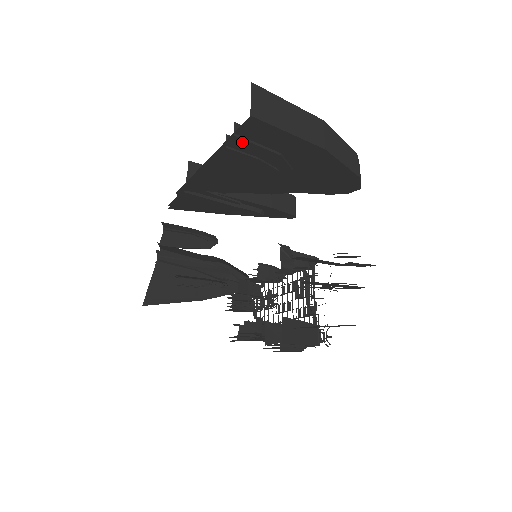
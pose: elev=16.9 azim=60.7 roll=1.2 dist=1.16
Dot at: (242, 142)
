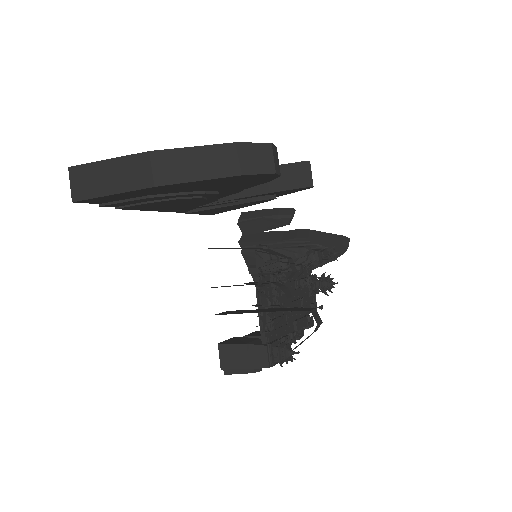
Dot at: (113, 205)
